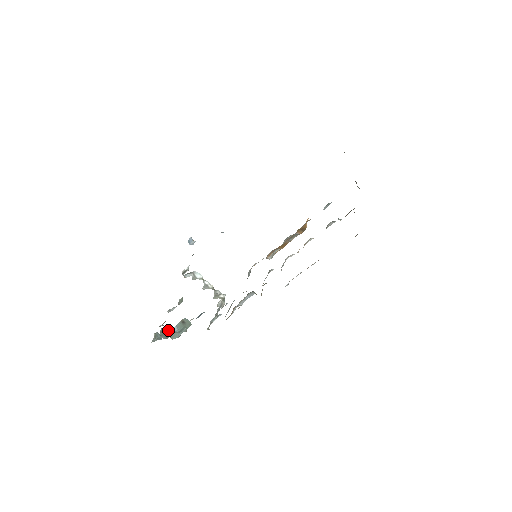
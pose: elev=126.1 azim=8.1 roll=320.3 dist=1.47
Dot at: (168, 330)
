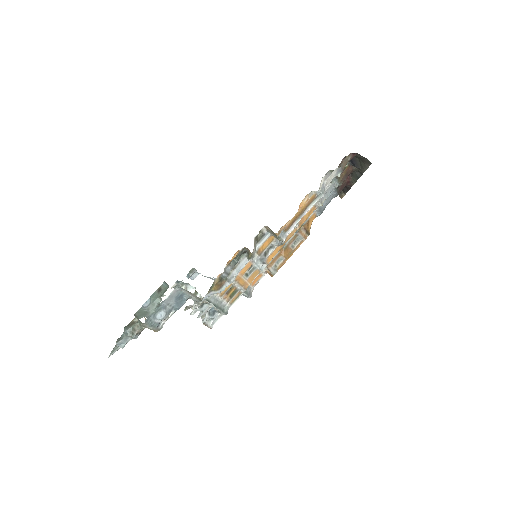
Dot at: (137, 320)
